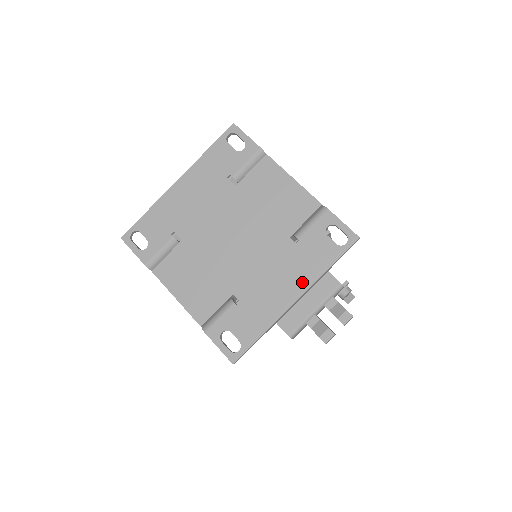
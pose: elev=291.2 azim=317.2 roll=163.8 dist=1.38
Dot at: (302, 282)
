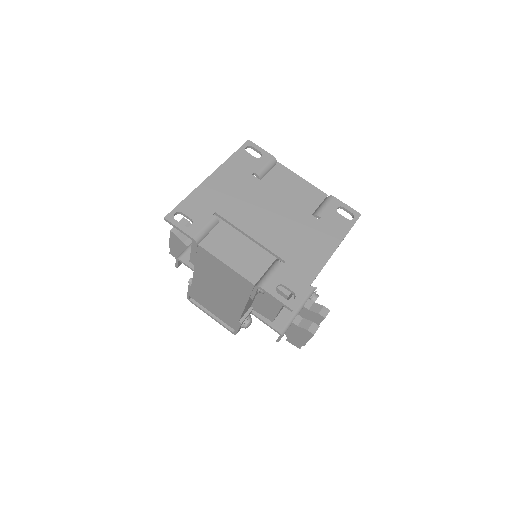
Dot at: (330, 245)
